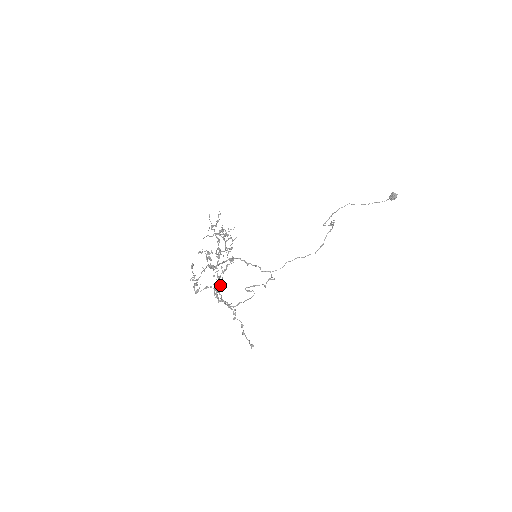
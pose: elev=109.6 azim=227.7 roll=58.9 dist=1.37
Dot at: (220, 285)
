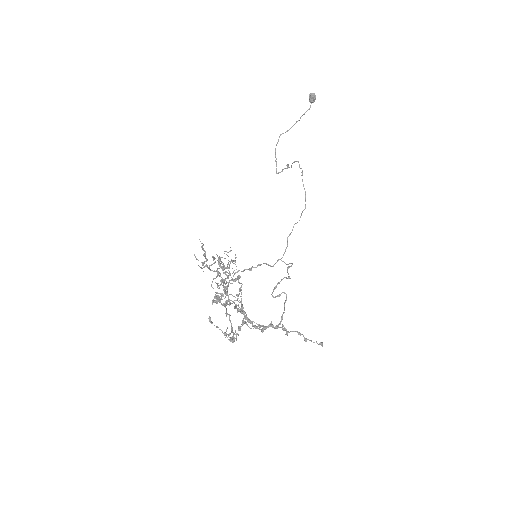
Dot at: (245, 313)
